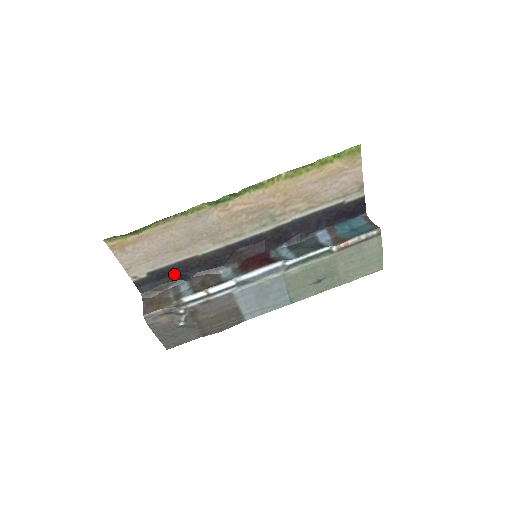
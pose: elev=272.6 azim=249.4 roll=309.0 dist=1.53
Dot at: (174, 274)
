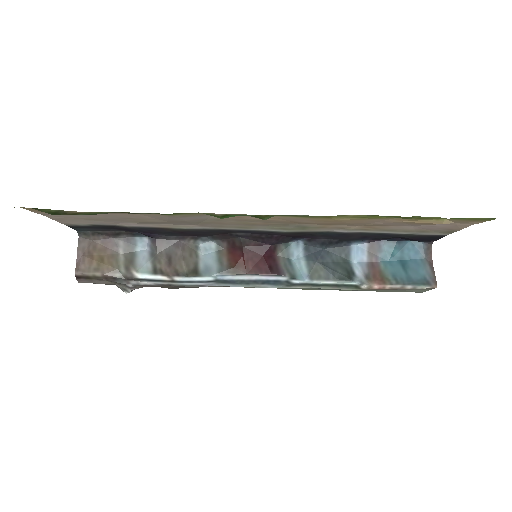
Dot at: (131, 231)
